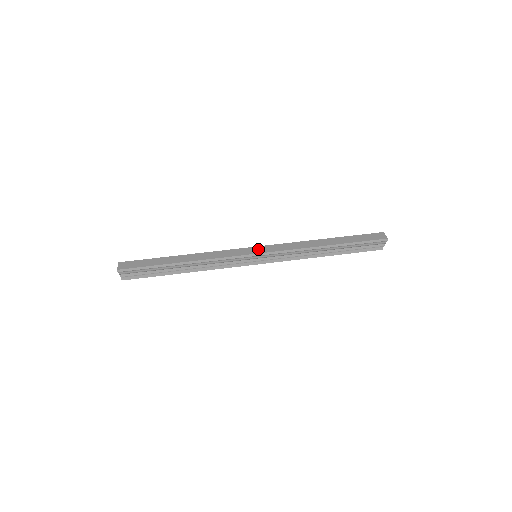
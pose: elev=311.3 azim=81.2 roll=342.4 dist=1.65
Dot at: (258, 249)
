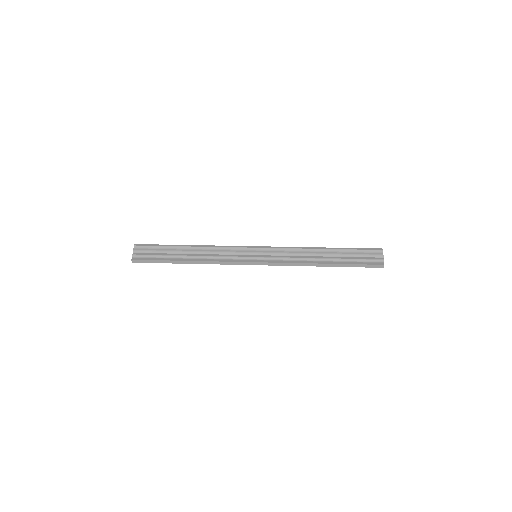
Dot at: occluded
